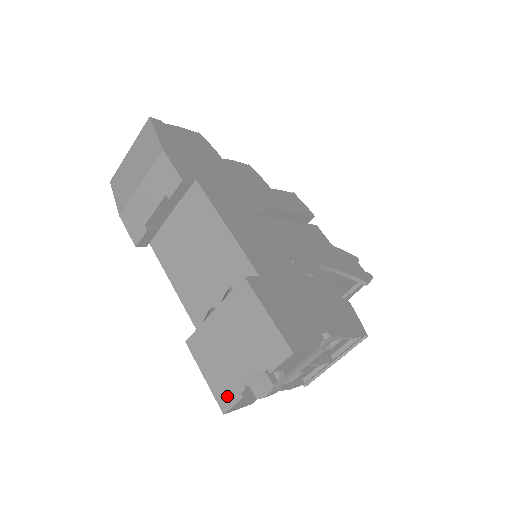
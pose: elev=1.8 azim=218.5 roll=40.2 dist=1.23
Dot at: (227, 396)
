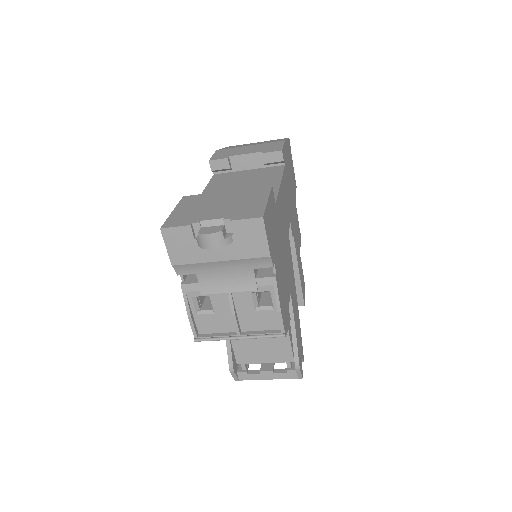
Dot at: (178, 222)
